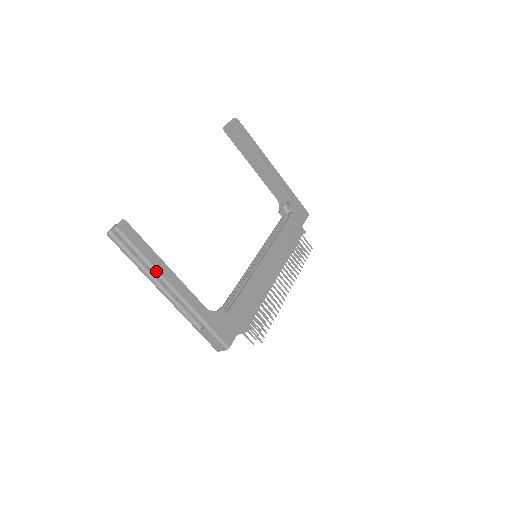
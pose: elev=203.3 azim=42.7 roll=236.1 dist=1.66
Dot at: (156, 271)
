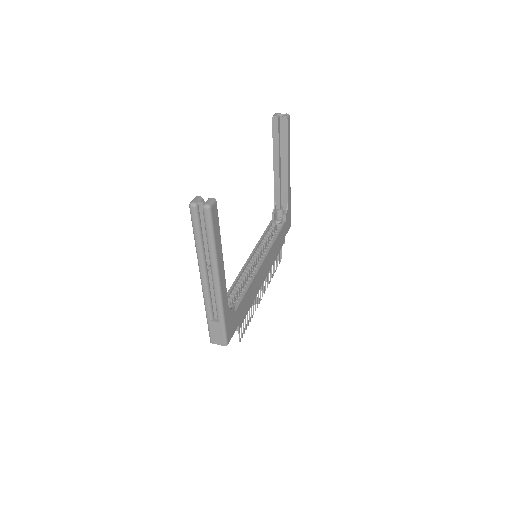
Dot at: (216, 260)
